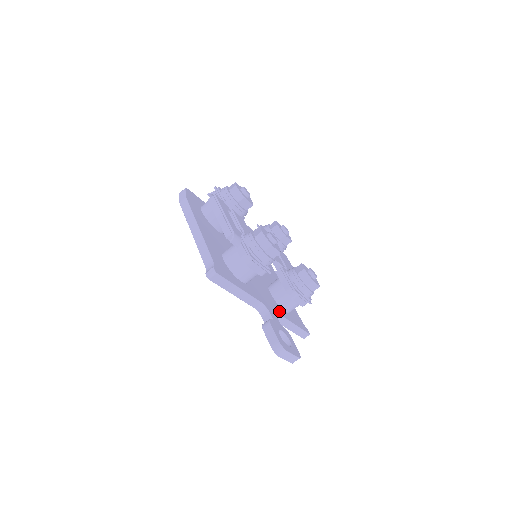
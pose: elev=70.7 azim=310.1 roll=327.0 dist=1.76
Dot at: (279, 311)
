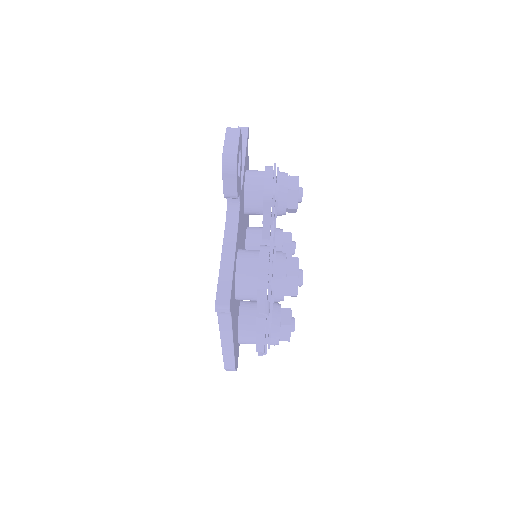
Dot at: (238, 231)
